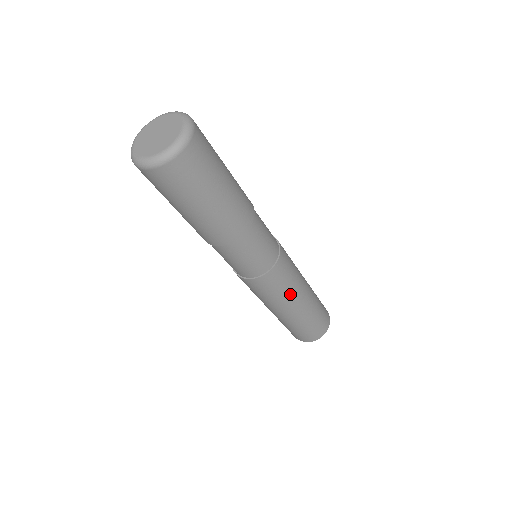
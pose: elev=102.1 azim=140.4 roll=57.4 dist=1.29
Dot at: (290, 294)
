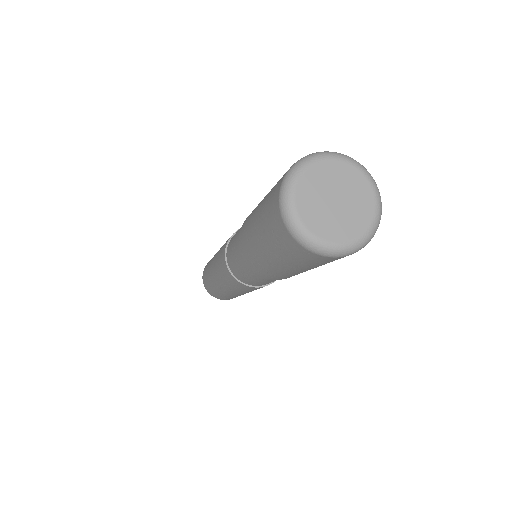
Dot at: occluded
